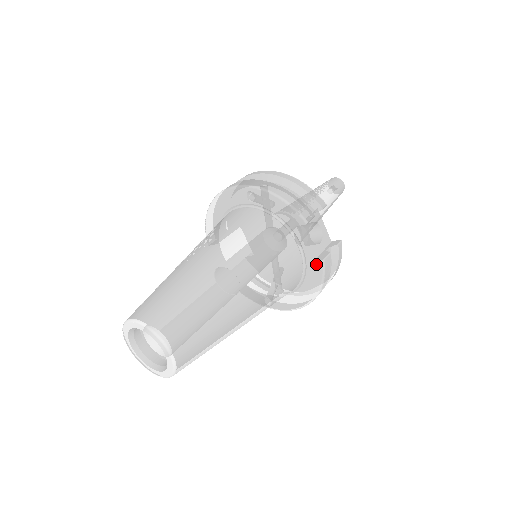
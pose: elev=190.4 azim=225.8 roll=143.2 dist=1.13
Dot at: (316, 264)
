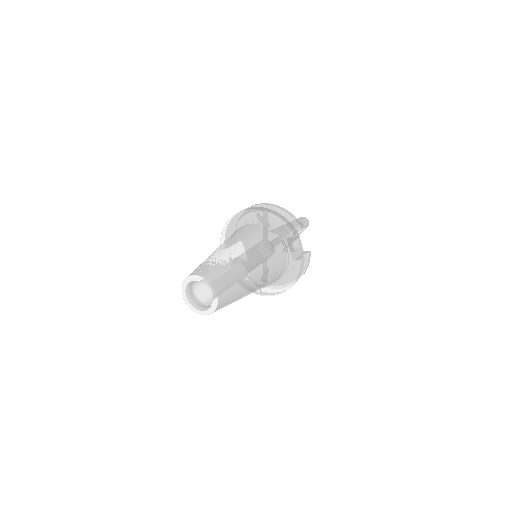
Dot at: (295, 262)
